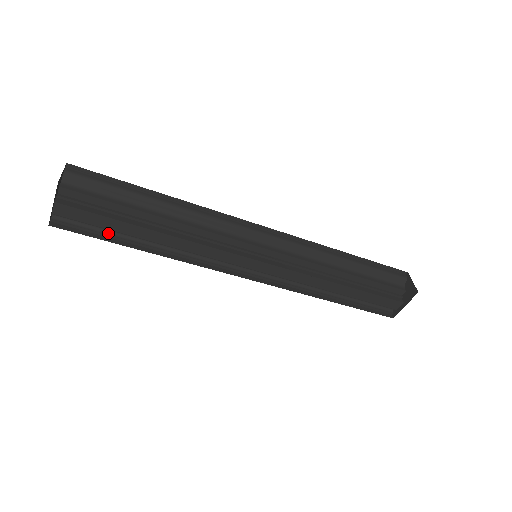
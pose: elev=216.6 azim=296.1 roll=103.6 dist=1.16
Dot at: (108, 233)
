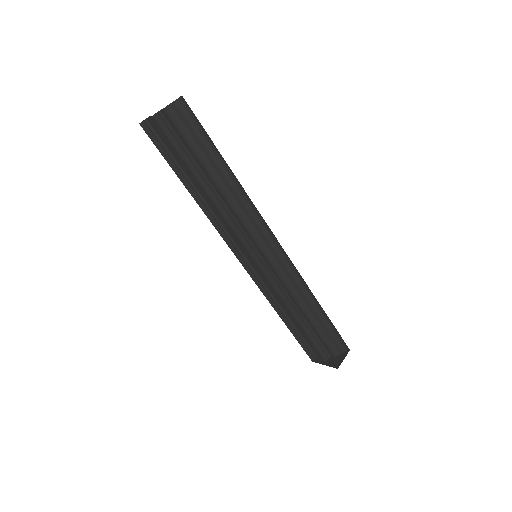
Dot at: (174, 159)
